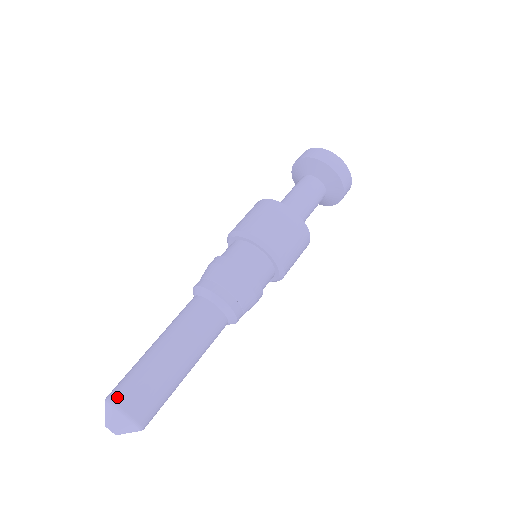
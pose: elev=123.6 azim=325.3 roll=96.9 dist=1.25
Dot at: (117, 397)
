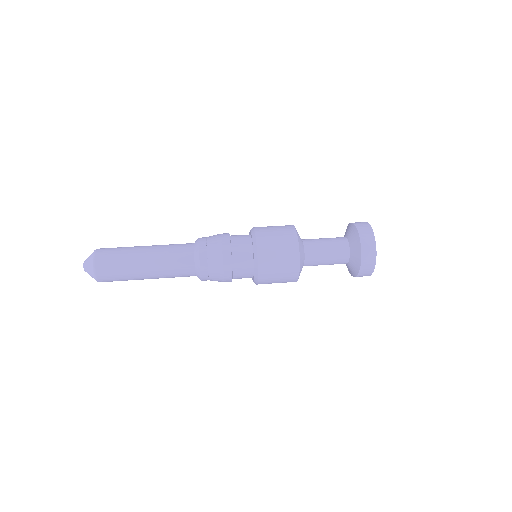
Dot at: (102, 248)
